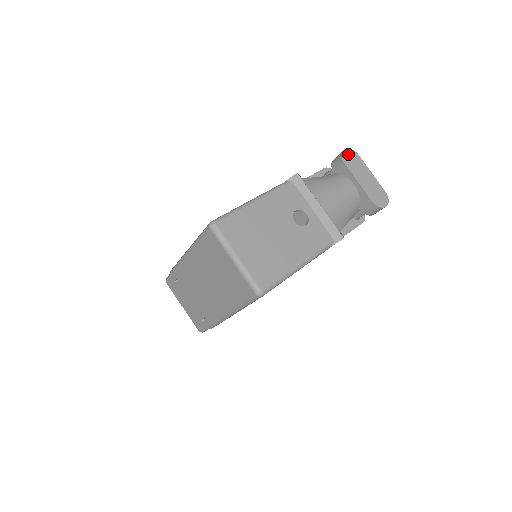
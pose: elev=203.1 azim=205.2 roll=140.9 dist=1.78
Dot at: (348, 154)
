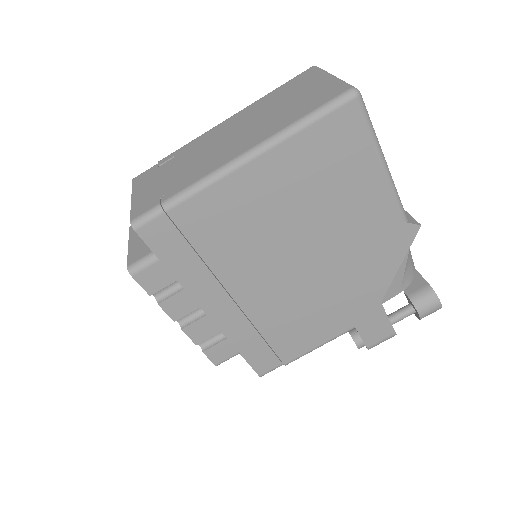
Dot at: occluded
